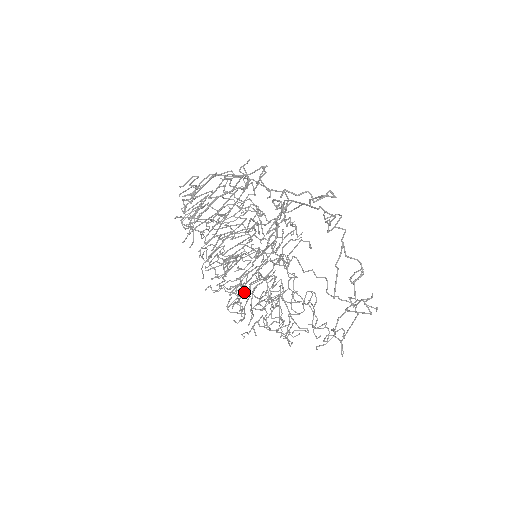
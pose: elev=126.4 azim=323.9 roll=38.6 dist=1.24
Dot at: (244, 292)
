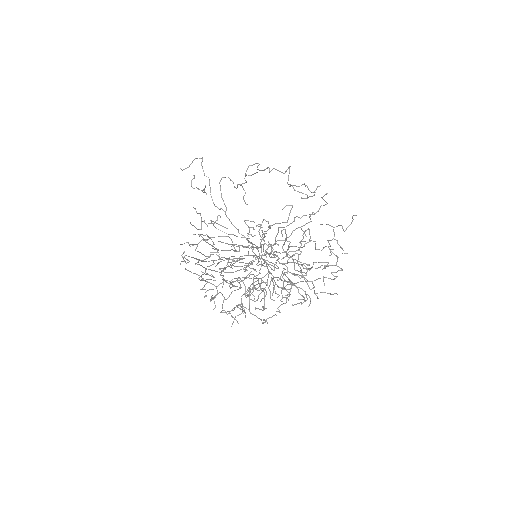
Dot at: (268, 264)
